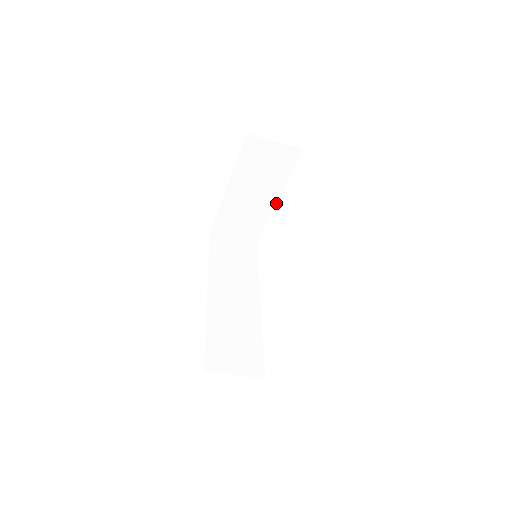
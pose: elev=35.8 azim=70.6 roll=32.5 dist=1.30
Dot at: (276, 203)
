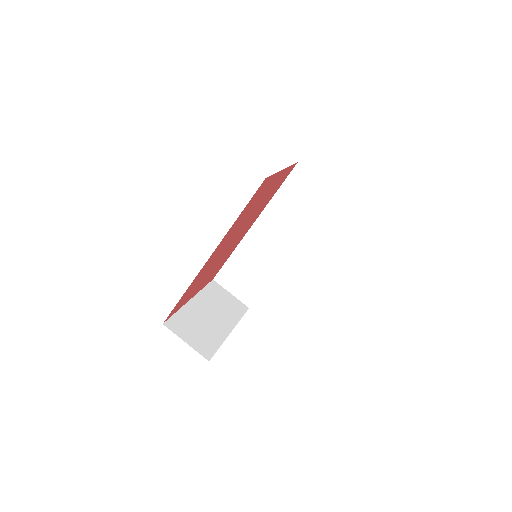
Dot at: occluded
